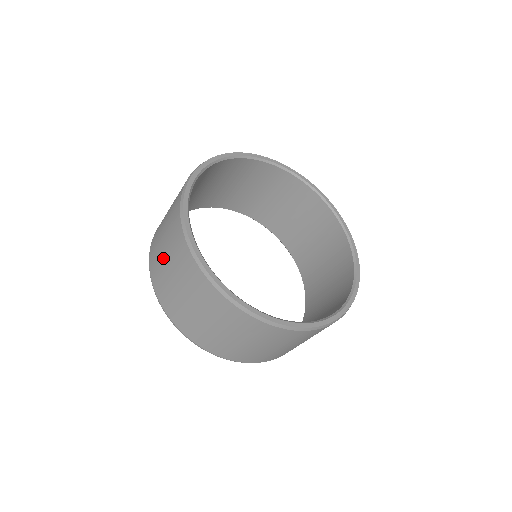
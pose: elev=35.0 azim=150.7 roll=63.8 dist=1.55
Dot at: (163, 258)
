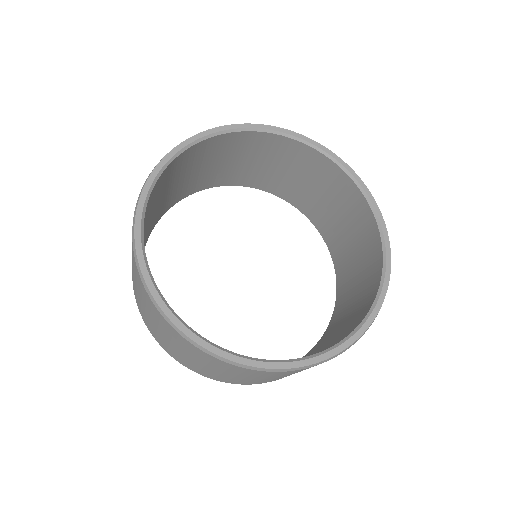
Dot at: occluded
